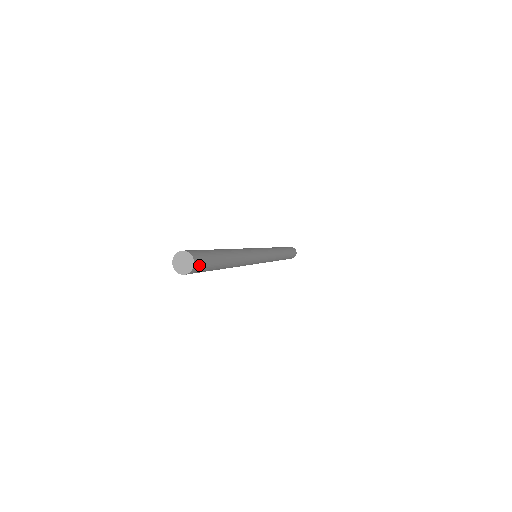
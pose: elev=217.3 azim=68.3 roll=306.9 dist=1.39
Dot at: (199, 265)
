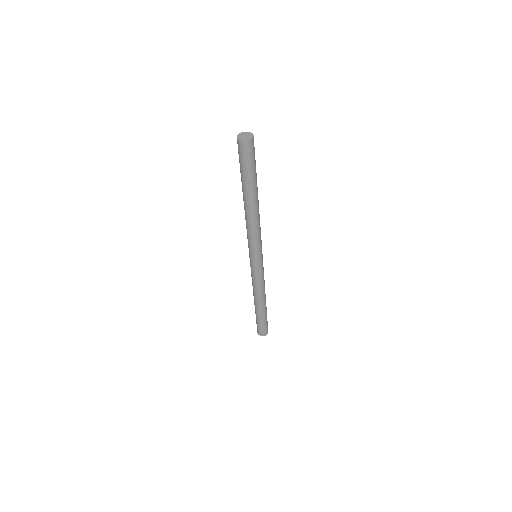
Dot at: (253, 146)
